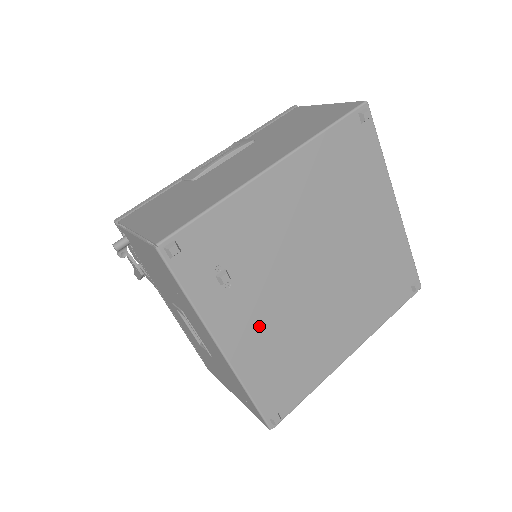
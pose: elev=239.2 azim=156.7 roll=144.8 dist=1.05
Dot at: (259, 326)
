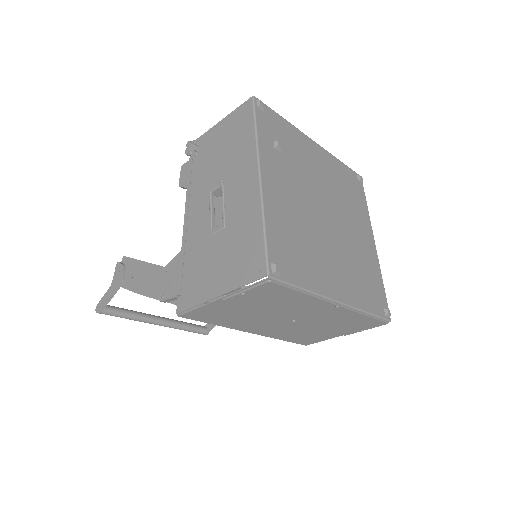
Dot at: (286, 195)
